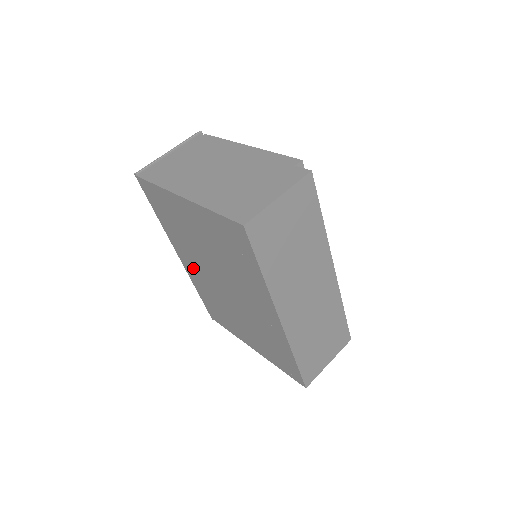
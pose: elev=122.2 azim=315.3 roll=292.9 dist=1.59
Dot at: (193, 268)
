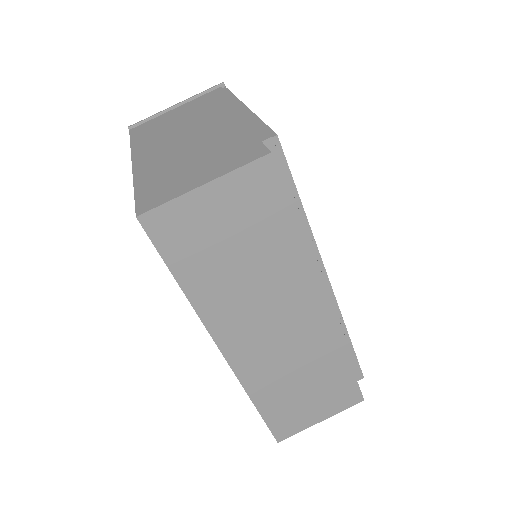
Dot at: occluded
